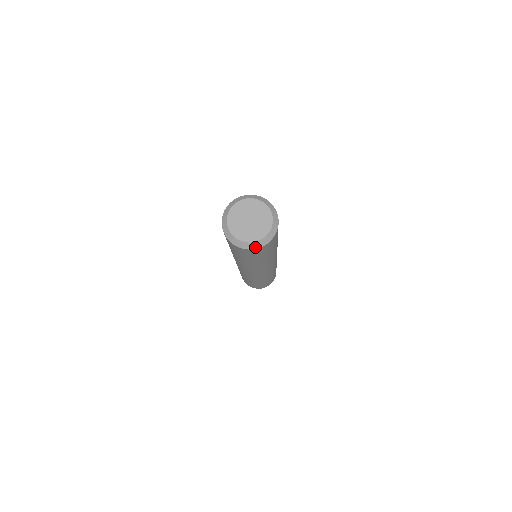
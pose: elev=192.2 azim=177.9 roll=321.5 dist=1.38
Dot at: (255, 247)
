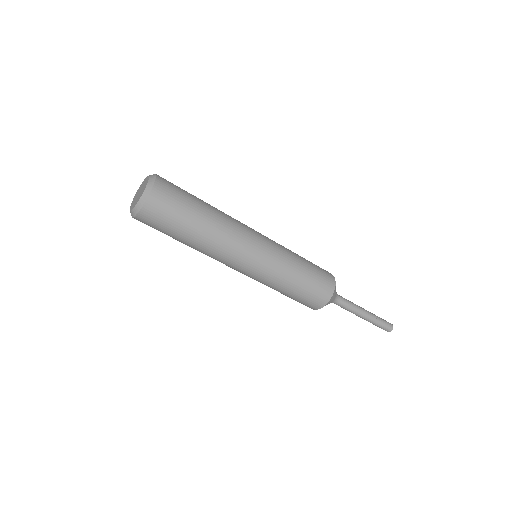
Dot at: (147, 195)
